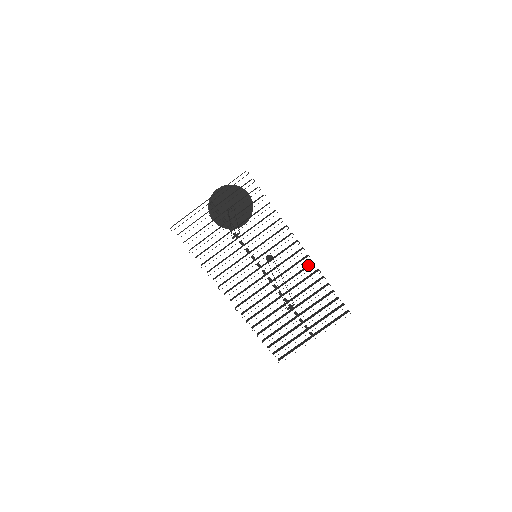
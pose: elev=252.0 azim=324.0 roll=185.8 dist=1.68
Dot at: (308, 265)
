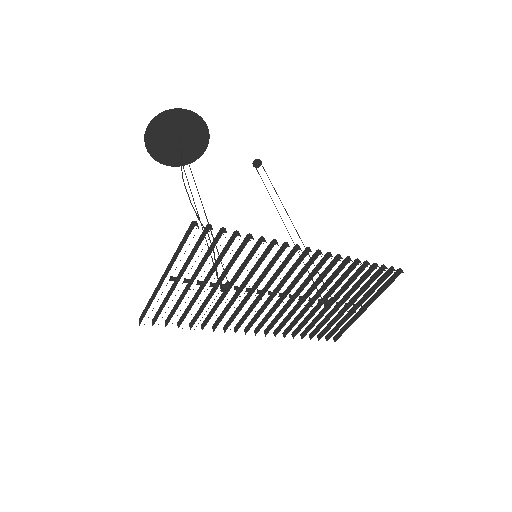
Dot at: (333, 262)
